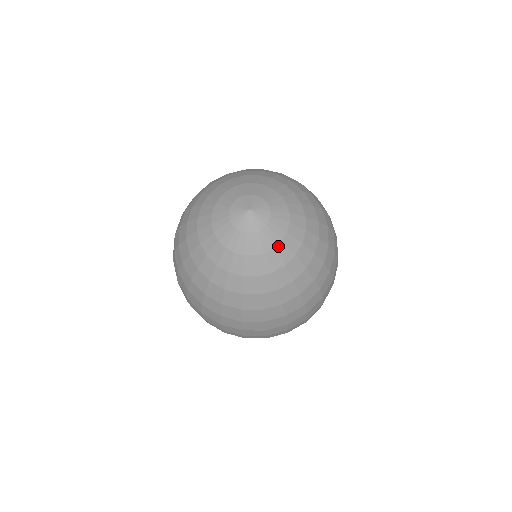
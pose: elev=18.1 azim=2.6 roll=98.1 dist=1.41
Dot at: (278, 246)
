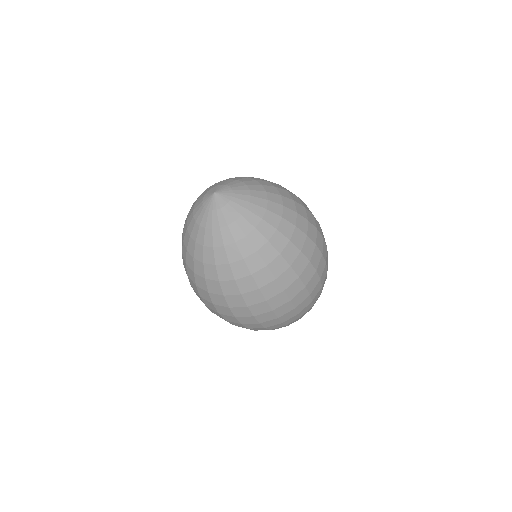
Dot at: (251, 200)
